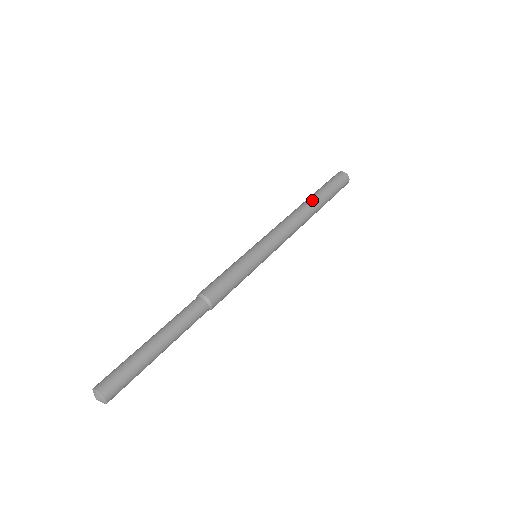
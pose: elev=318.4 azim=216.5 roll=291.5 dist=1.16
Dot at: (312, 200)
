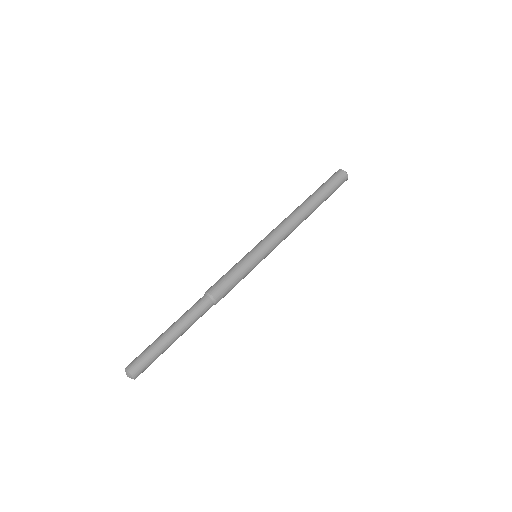
Dot at: (311, 202)
